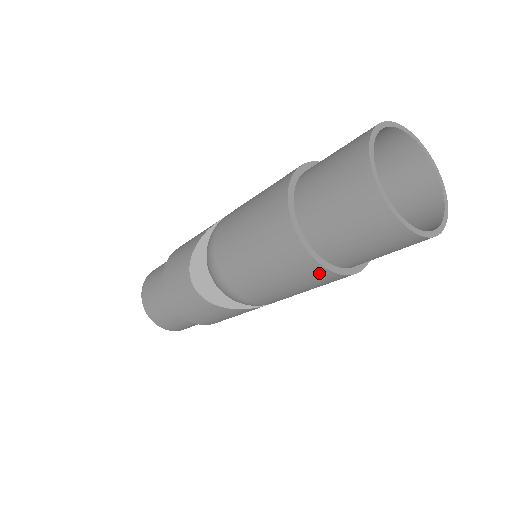
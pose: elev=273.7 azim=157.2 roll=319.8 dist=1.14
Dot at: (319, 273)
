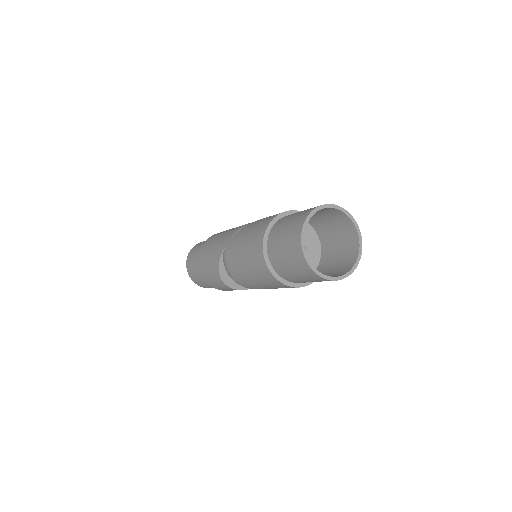
Dot at: occluded
